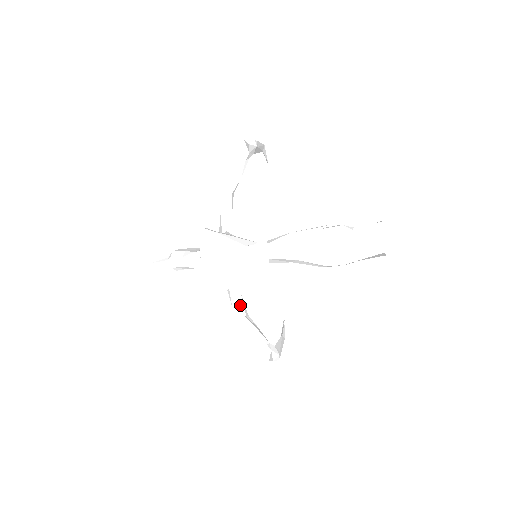
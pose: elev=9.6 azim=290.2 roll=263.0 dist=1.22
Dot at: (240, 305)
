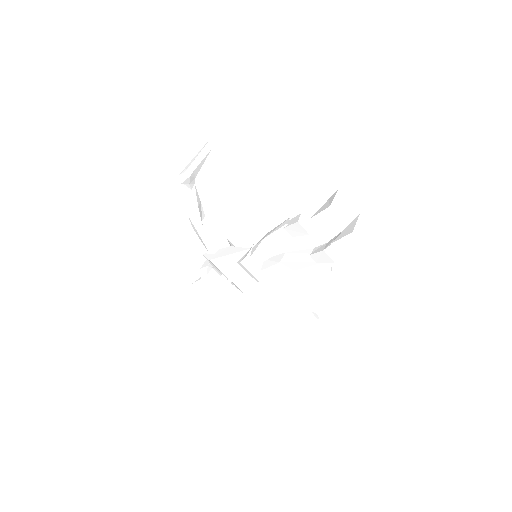
Dot at: (271, 293)
